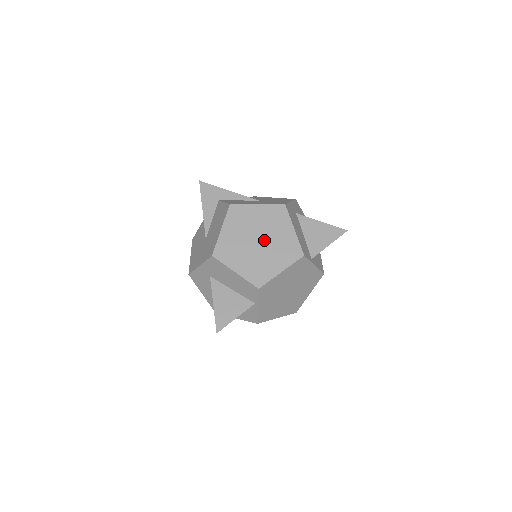
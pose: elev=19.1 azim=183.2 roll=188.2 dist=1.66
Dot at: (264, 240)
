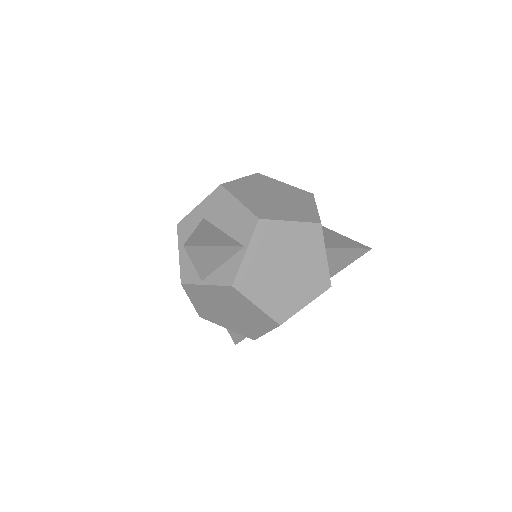
Dot at: (281, 199)
